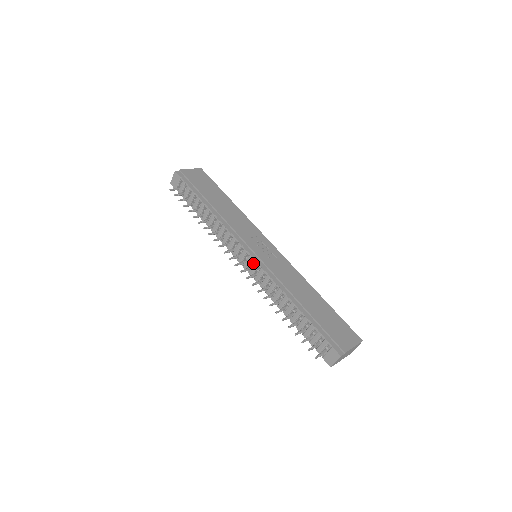
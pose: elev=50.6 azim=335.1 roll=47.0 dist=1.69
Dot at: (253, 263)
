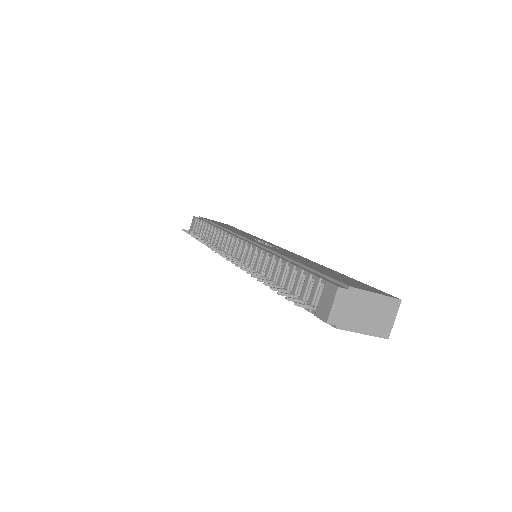
Dot at: (242, 247)
